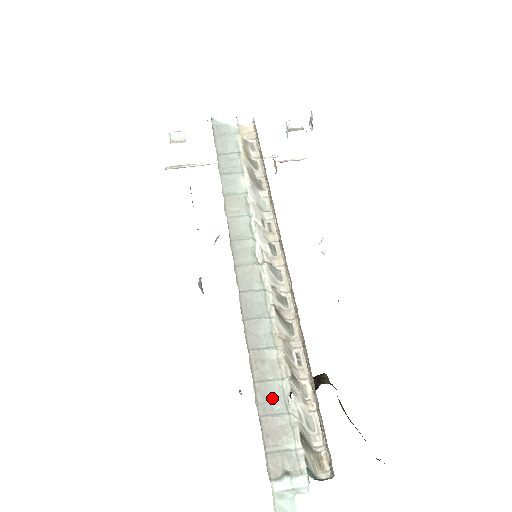
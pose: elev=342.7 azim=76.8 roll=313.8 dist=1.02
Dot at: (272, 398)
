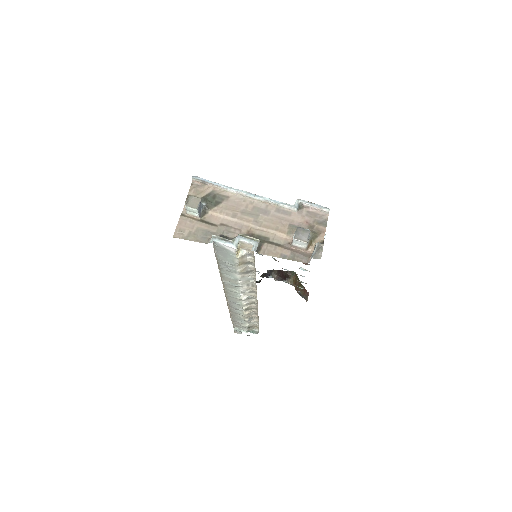
Dot at: (238, 320)
